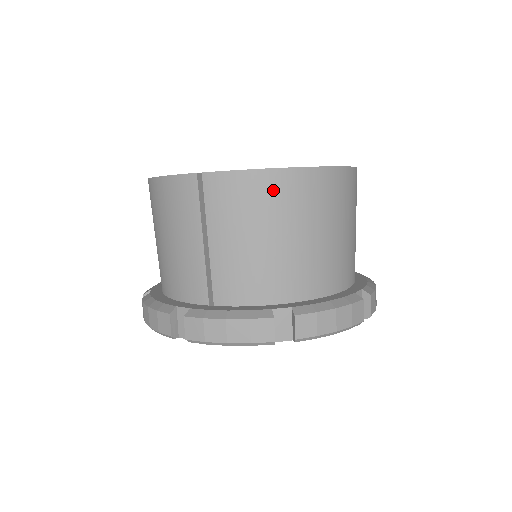
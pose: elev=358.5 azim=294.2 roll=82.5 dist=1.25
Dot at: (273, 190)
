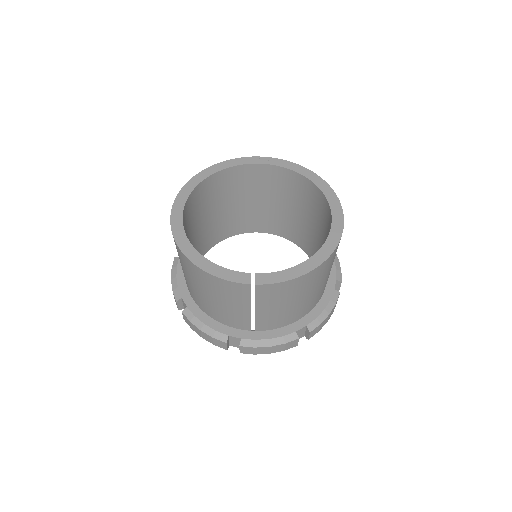
Dot at: (304, 282)
